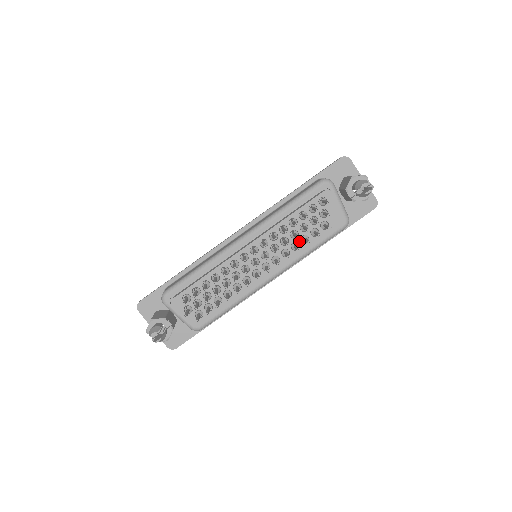
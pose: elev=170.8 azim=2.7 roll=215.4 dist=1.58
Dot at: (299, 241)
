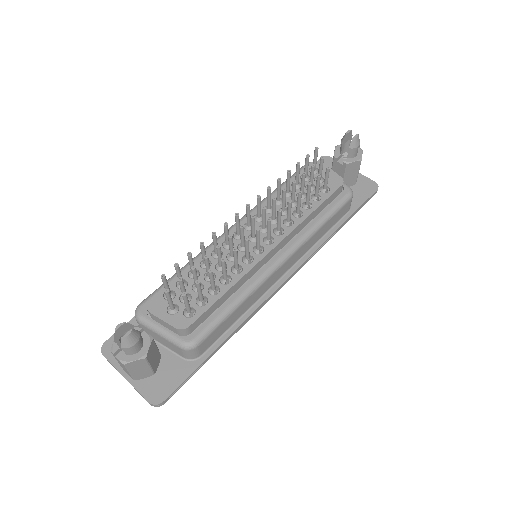
Dot at: (301, 208)
